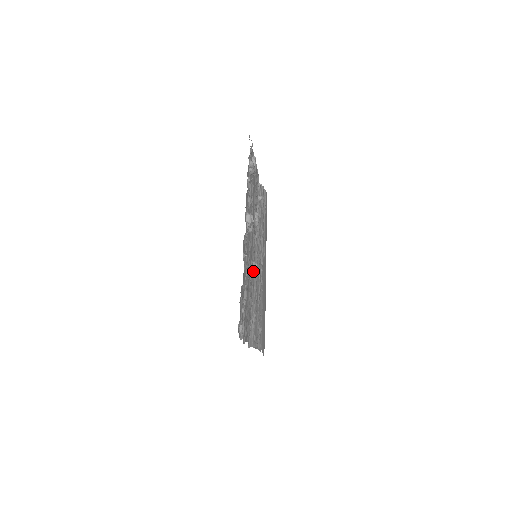
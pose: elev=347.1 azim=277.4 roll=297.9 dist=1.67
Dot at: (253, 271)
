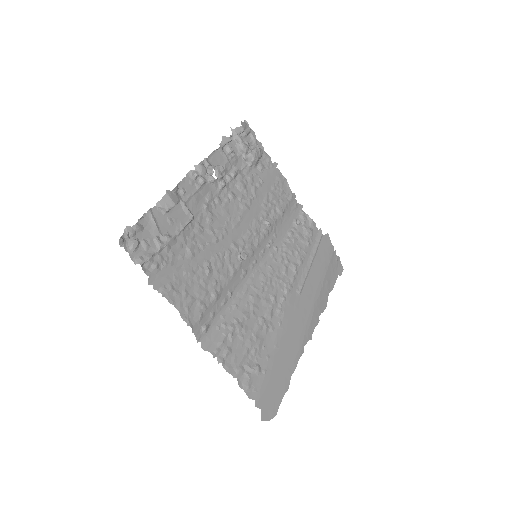
Dot at: (239, 262)
